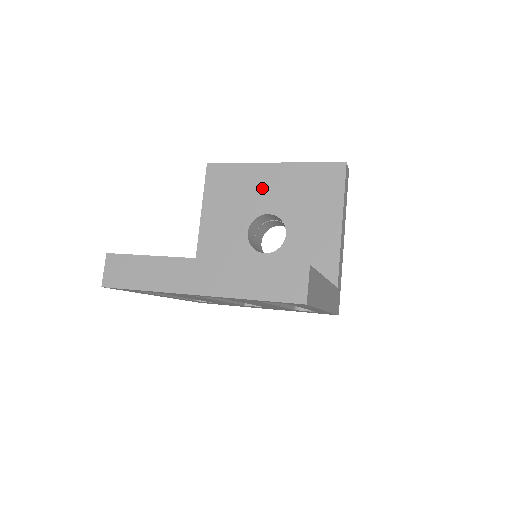
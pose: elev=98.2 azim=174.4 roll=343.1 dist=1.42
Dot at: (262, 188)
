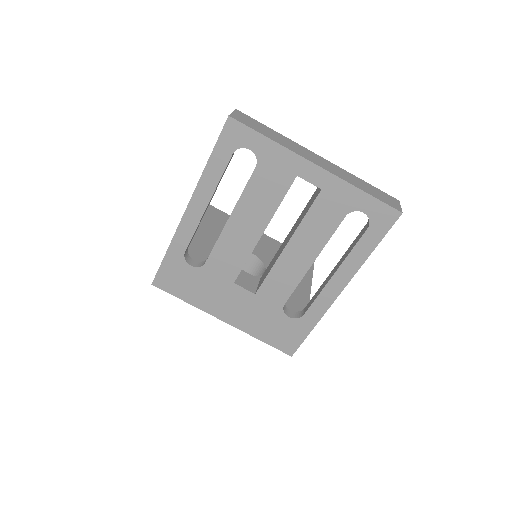
Dot at: occluded
